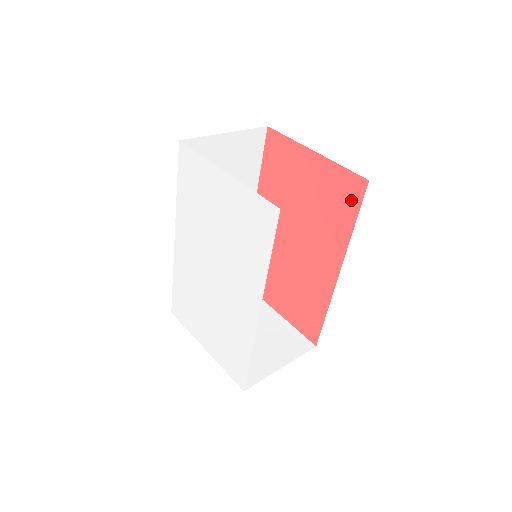
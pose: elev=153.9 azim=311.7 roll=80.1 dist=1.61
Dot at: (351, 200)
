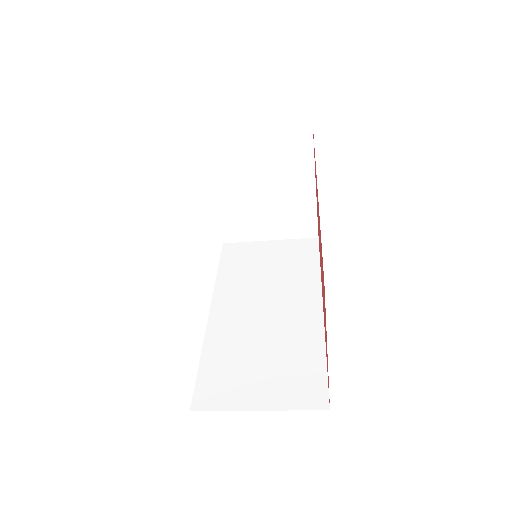
Dot at: occluded
